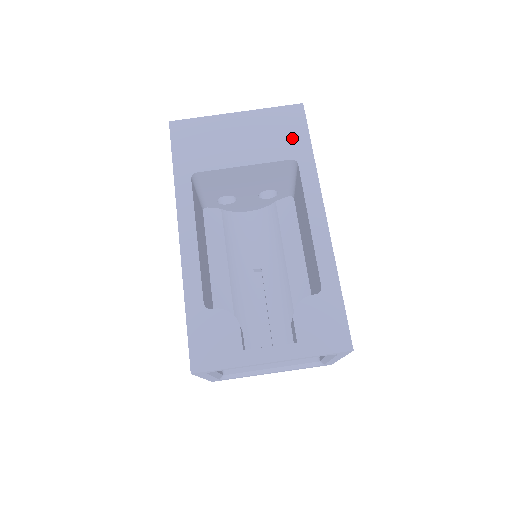
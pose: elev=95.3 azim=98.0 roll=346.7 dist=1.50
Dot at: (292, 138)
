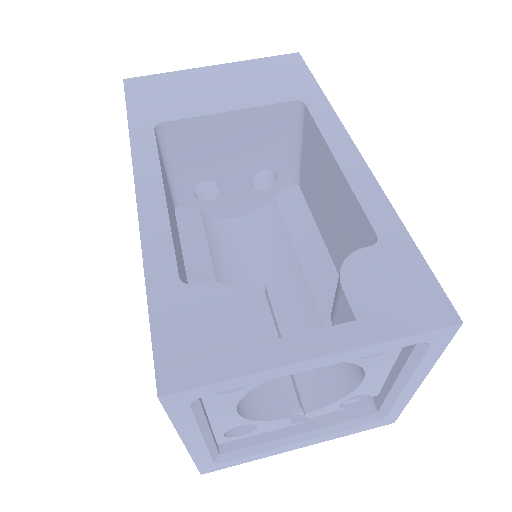
Dot at: (291, 81)
